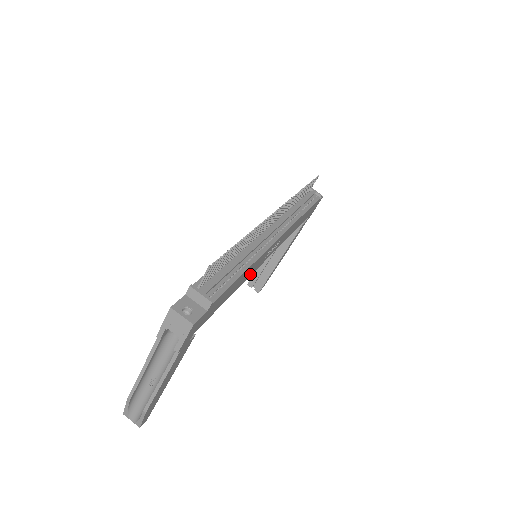
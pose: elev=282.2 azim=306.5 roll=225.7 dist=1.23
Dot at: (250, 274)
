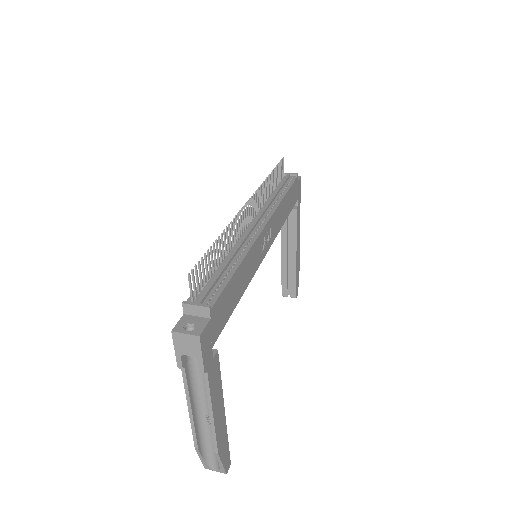
Dot at: (252, 272)
